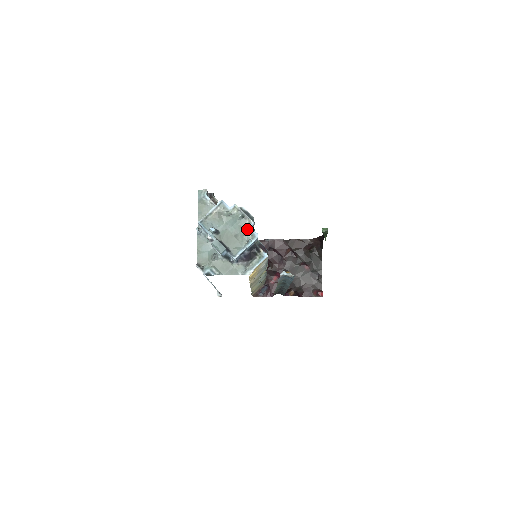
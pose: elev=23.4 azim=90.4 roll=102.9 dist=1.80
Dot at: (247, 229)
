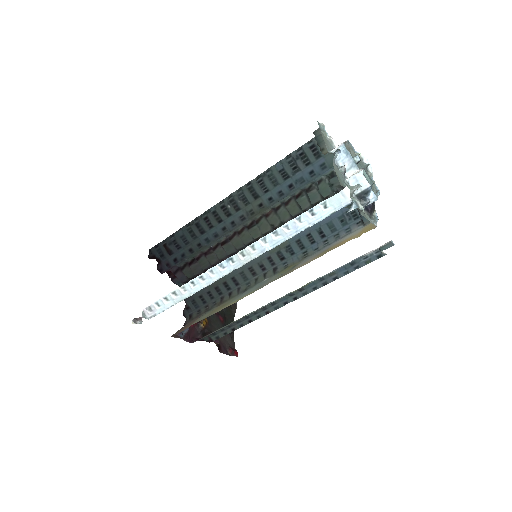
Dot at: occluded
